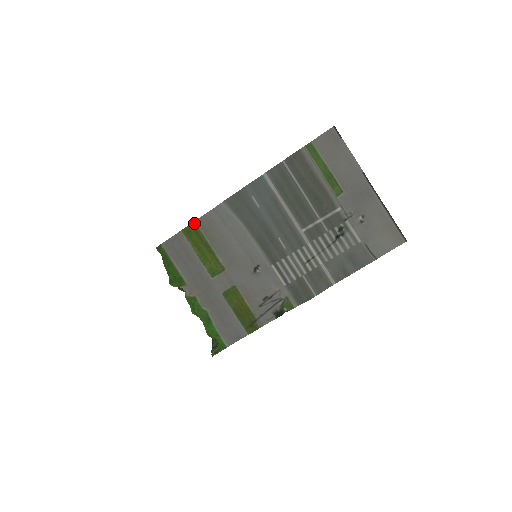
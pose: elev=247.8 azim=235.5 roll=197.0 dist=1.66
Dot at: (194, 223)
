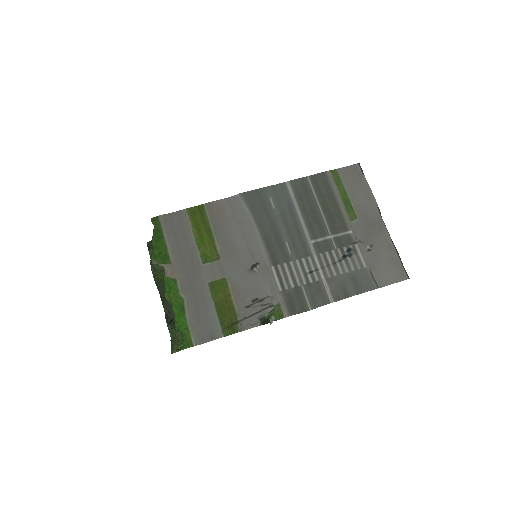
Dot at: (202, 205)
